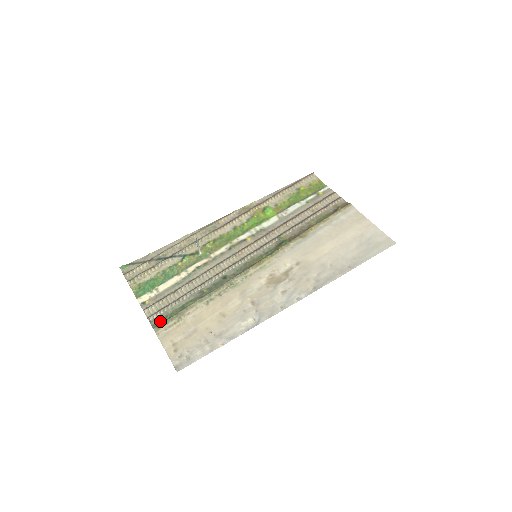
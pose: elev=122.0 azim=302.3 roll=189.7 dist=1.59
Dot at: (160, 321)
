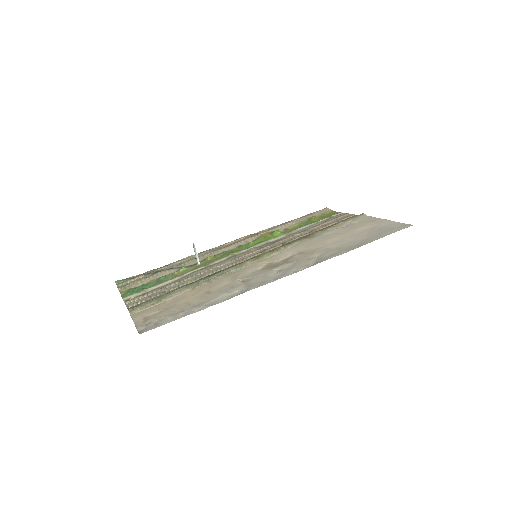
Dot at: (138, 305)
